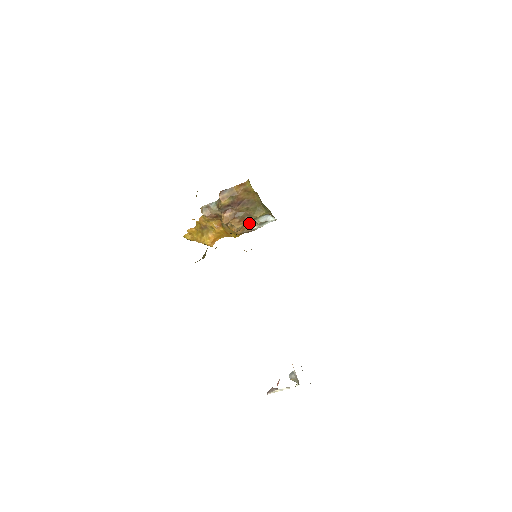
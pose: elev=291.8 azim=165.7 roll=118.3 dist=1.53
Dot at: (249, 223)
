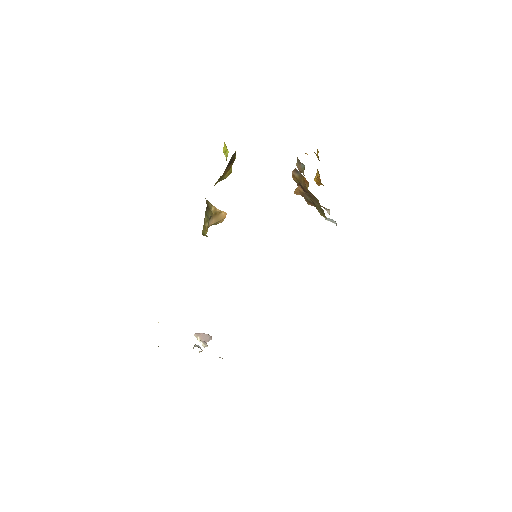
Dot at: occluded
